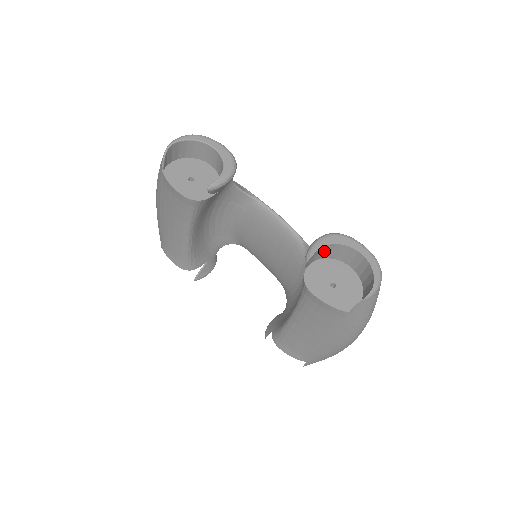
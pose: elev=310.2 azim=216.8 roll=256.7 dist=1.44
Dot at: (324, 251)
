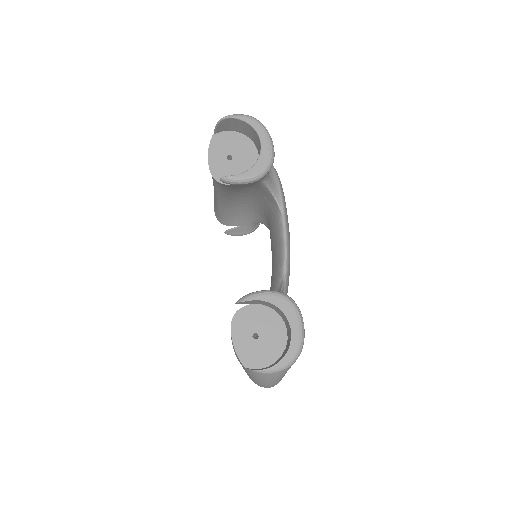
Dot at: (269, 304)
